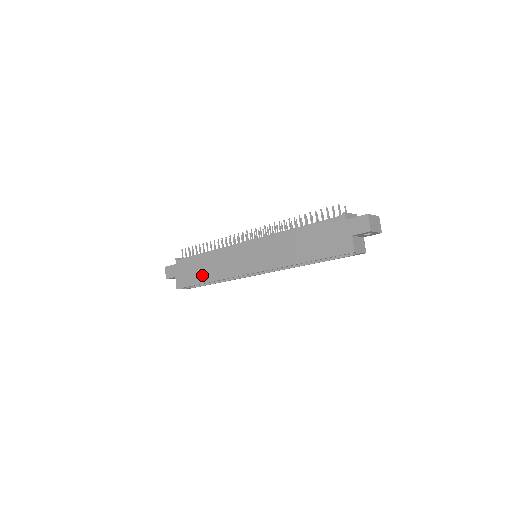
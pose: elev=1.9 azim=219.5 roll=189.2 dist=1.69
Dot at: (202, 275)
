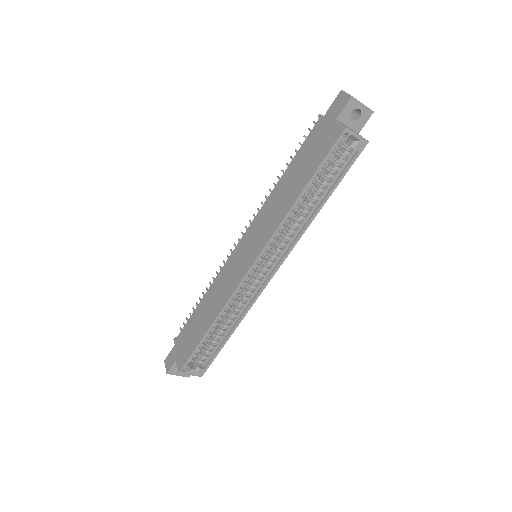
Dot at: (202, 326)
